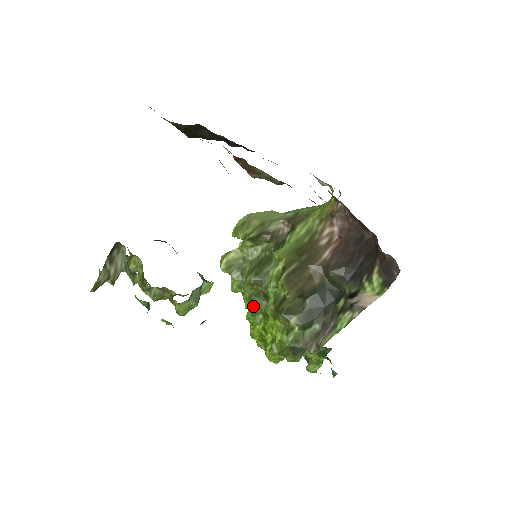
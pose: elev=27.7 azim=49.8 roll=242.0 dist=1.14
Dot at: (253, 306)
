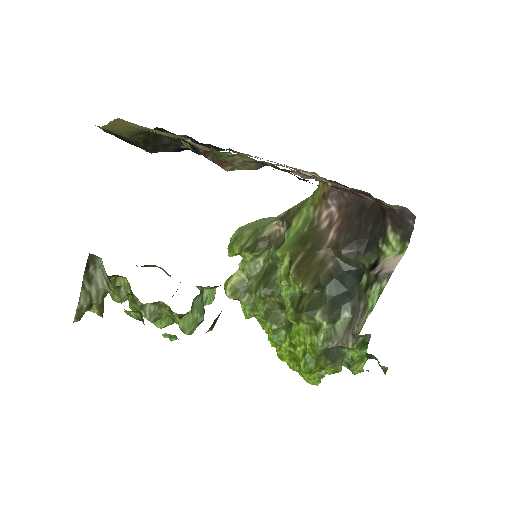
Dot at: (272, 322)
